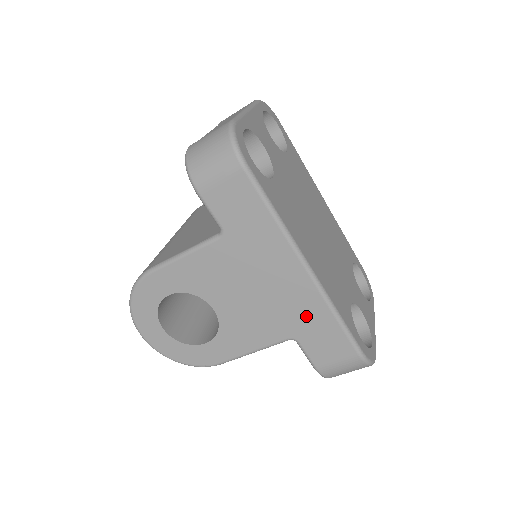
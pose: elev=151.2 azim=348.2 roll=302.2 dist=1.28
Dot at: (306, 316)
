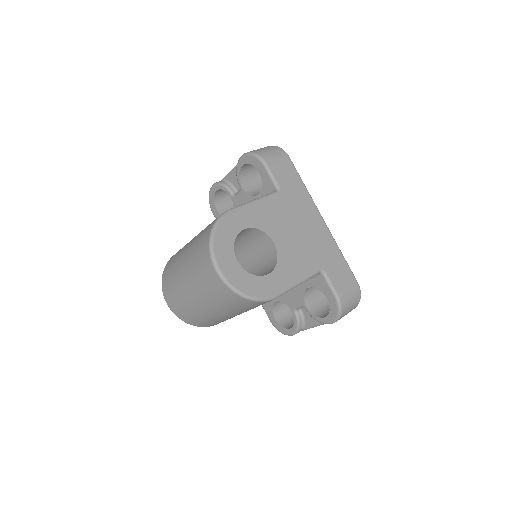
Dot at: (327, 252)
